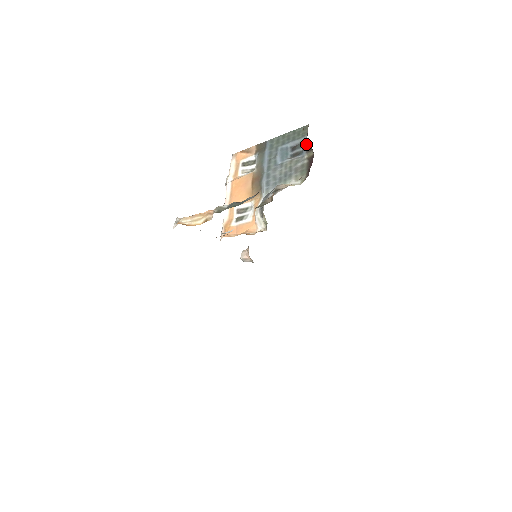
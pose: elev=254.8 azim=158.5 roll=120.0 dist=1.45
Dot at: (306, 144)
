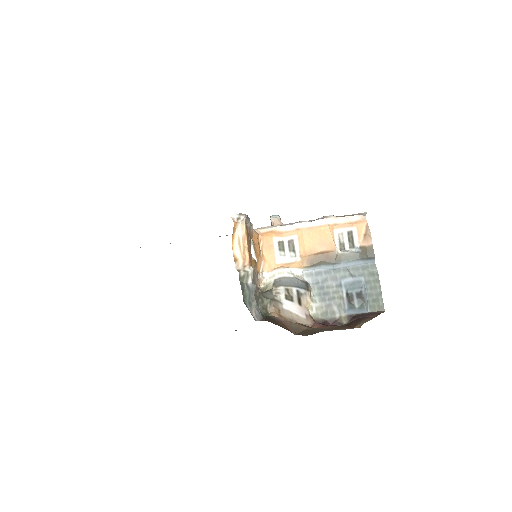
Dot at: (358, 313)
